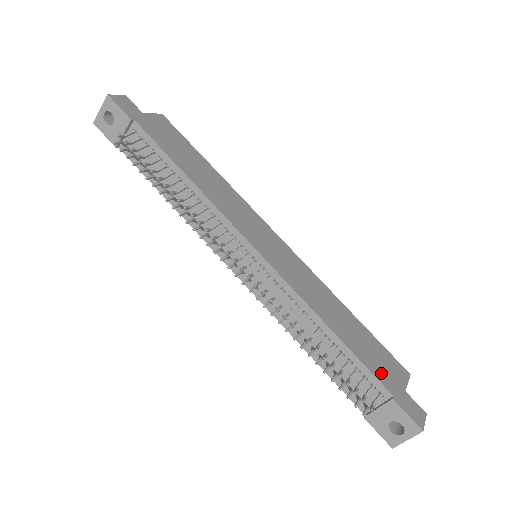
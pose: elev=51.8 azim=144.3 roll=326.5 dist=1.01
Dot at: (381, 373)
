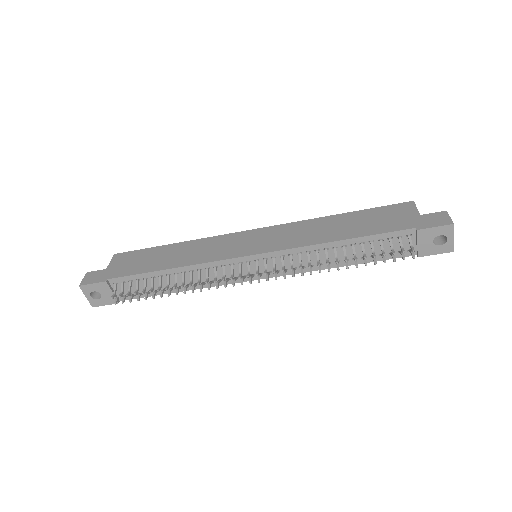
Dot at: (395, 225)
